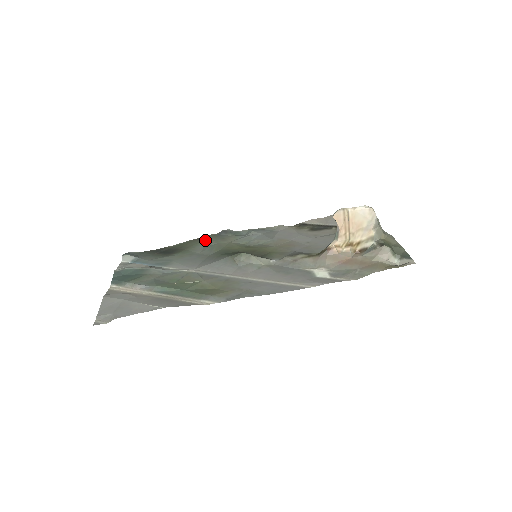
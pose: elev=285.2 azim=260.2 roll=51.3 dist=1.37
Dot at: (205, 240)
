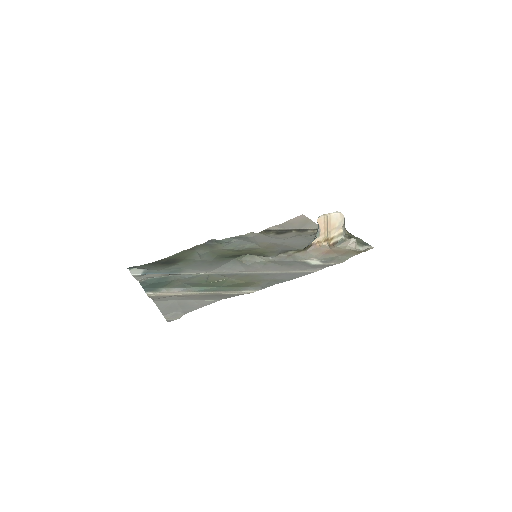
Dot at: (198, 249)
